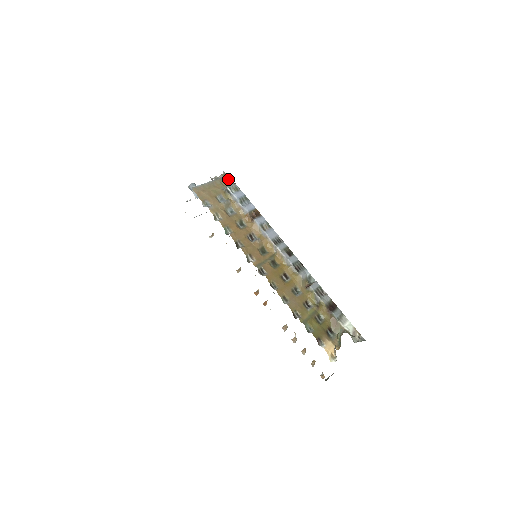
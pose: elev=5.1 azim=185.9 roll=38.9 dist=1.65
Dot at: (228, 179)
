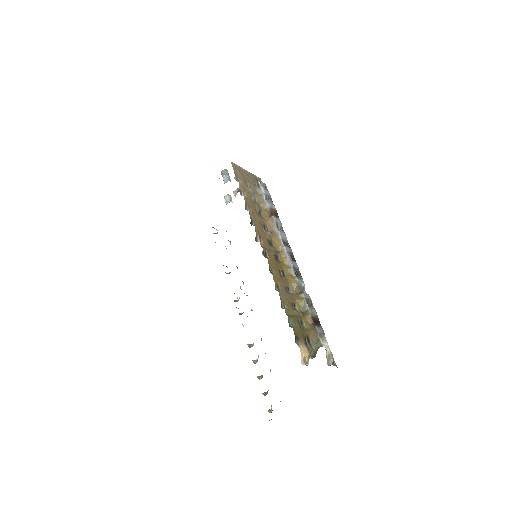
Dot at: (260, 180)
